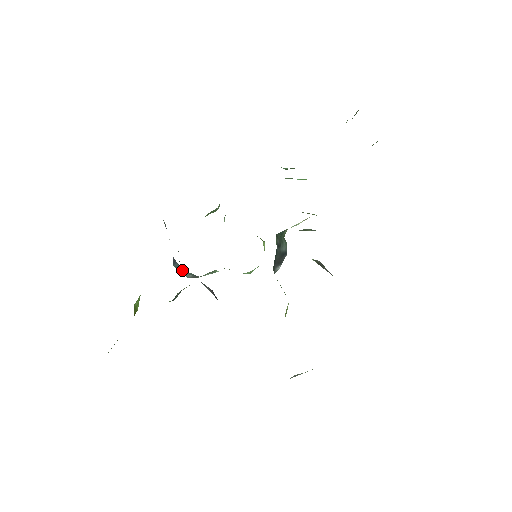
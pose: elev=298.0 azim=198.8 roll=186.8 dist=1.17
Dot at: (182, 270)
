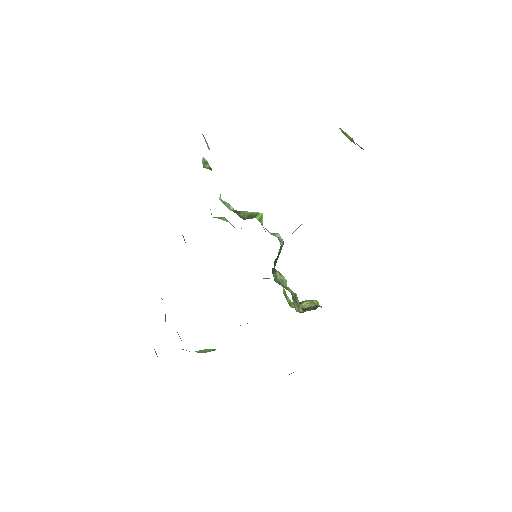
Dot at: occluded
